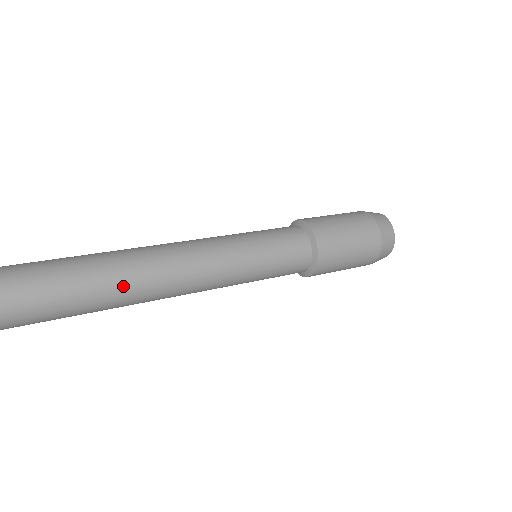
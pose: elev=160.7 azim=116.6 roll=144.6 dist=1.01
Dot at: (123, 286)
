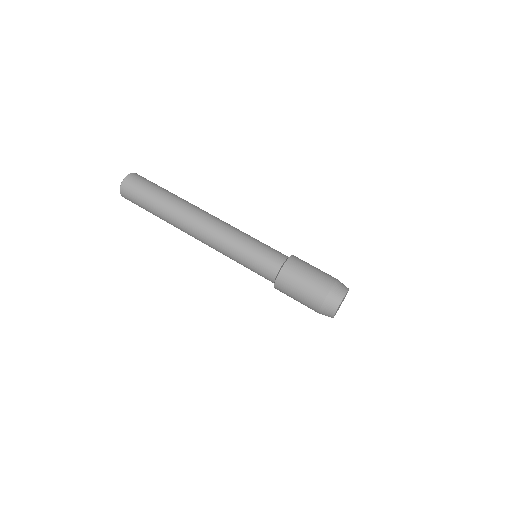
Dot at: occluded
